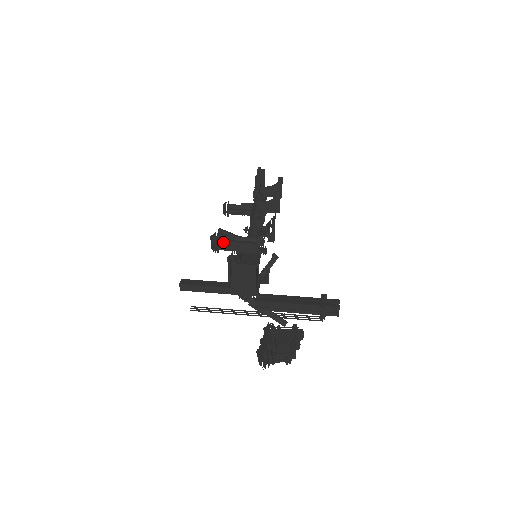
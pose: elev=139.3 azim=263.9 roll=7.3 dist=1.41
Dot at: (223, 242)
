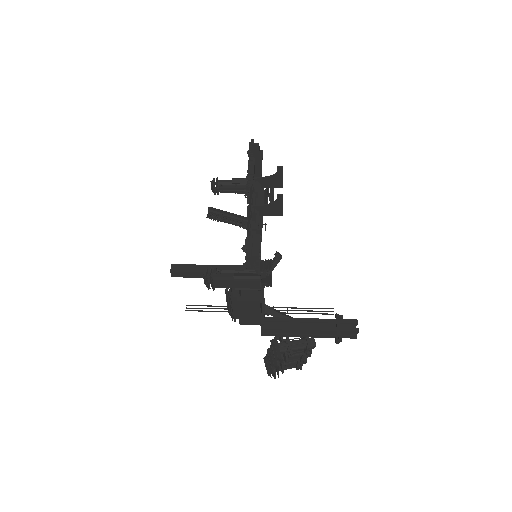
Dot at: (219, 280)
